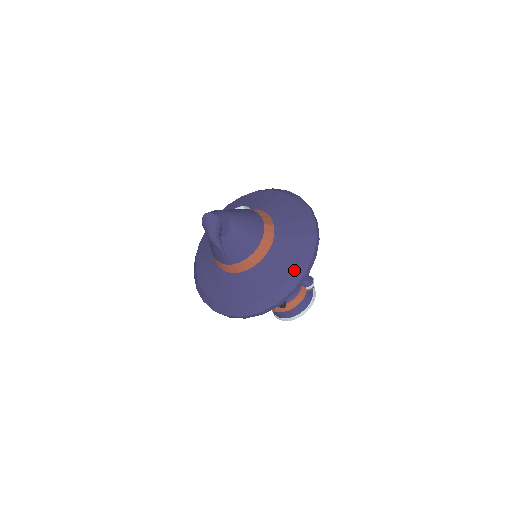
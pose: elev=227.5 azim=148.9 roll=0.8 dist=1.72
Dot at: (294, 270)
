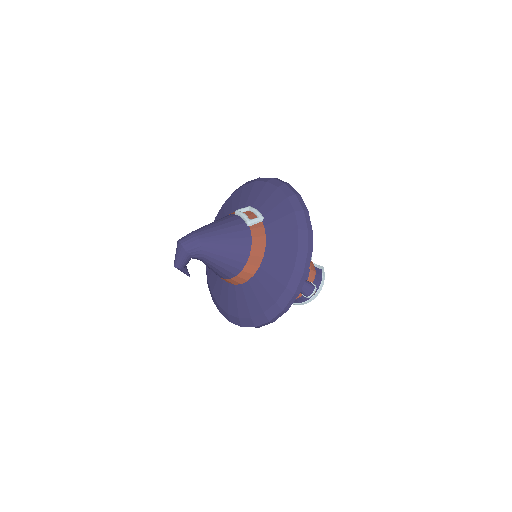
Dot at: (248, 318)
